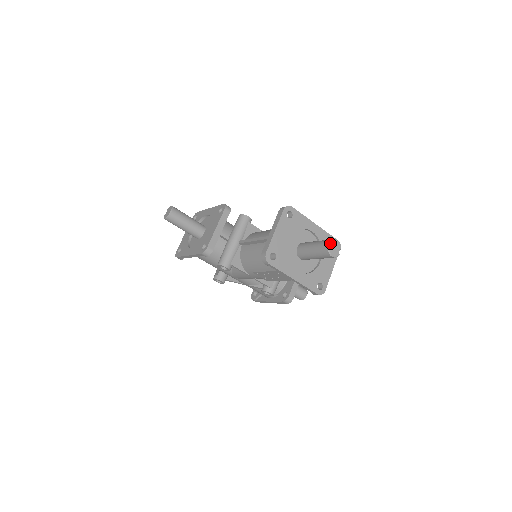
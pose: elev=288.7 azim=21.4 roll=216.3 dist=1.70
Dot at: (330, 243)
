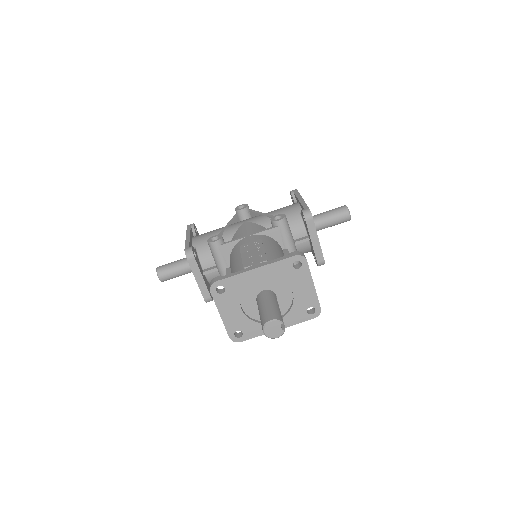
Dot at: (264, 331)
